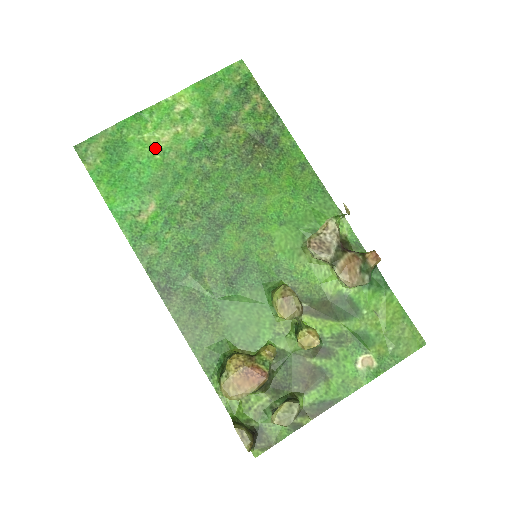
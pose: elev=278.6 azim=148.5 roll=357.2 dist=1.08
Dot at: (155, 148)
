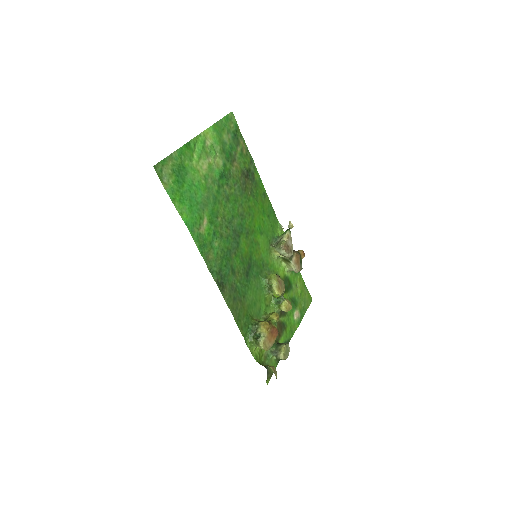
Dot at: (201, 174)
